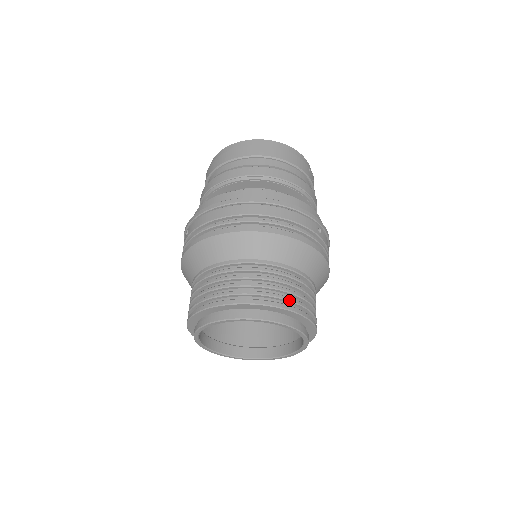
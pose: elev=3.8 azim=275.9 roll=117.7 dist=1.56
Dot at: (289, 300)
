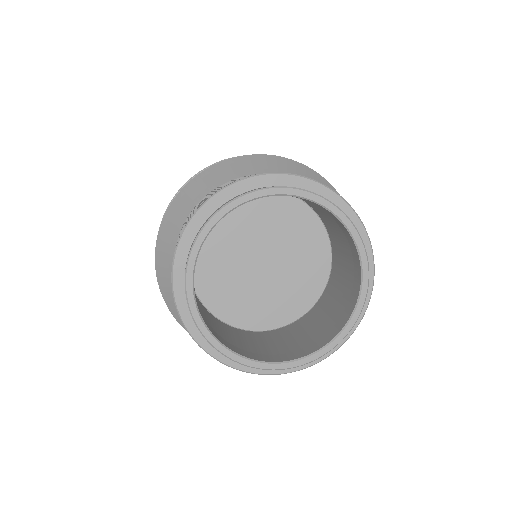
Dot at: occluded
